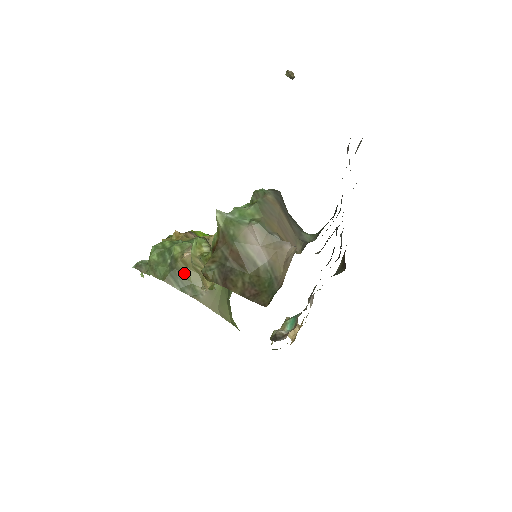
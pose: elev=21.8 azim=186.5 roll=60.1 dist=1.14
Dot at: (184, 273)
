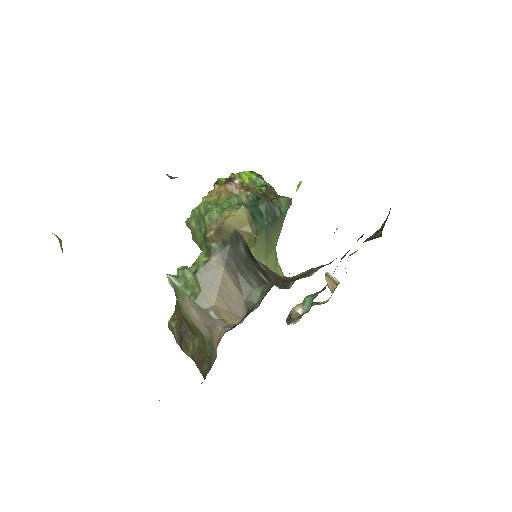
Dot at: occluded
